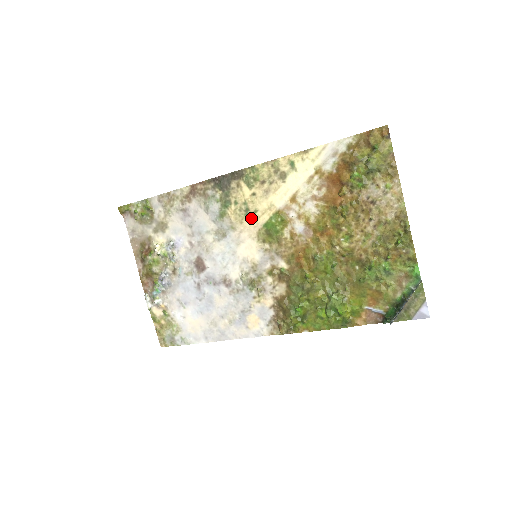
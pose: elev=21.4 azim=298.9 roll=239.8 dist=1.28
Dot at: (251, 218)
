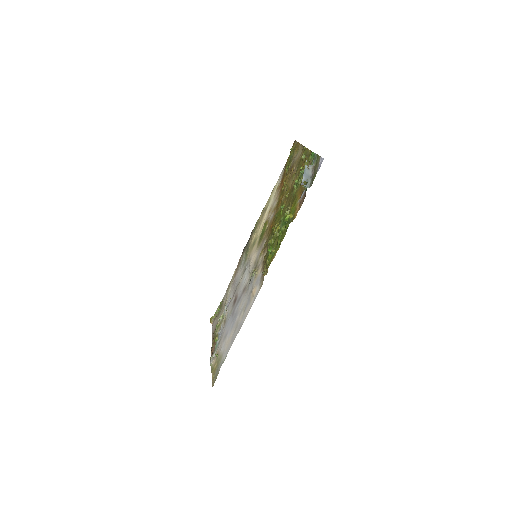
Dot at: (255, 243)
